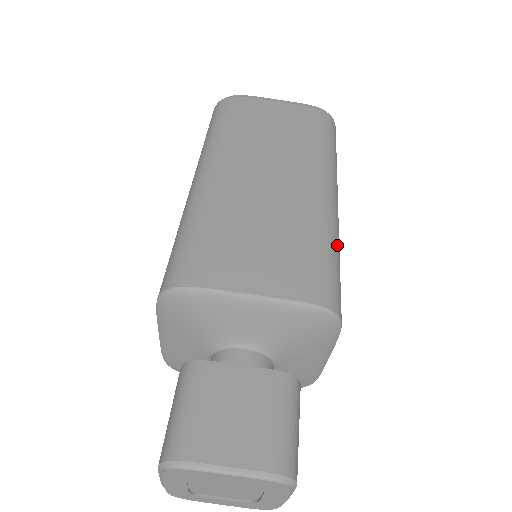
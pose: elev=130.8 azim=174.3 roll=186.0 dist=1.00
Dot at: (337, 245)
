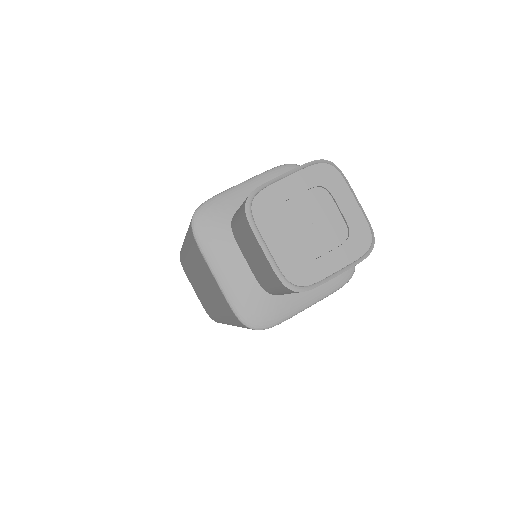
Dot at: occluded
